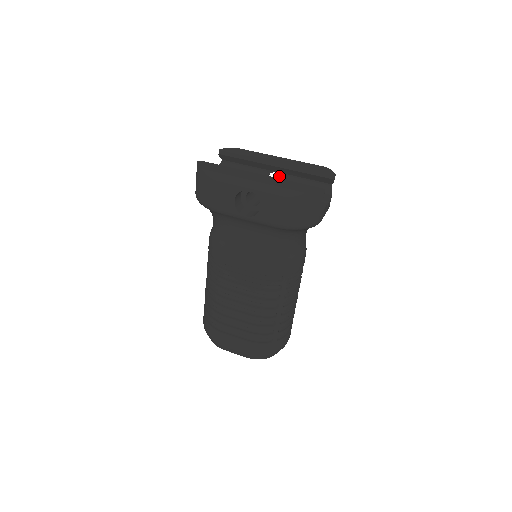
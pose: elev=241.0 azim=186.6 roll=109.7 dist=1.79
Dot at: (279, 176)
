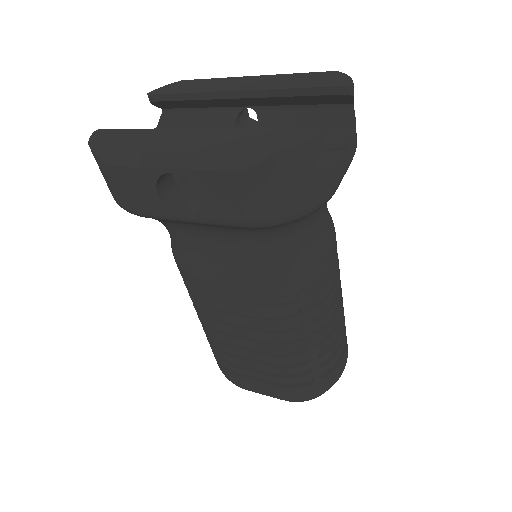
Dot at: occluded
